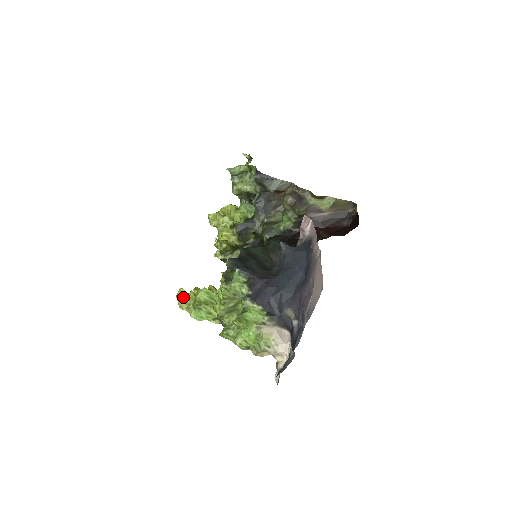
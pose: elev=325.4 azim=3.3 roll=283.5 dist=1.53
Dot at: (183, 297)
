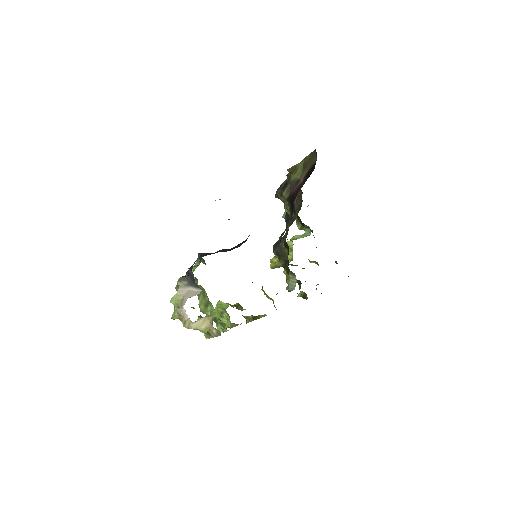
Dot at: occluded
